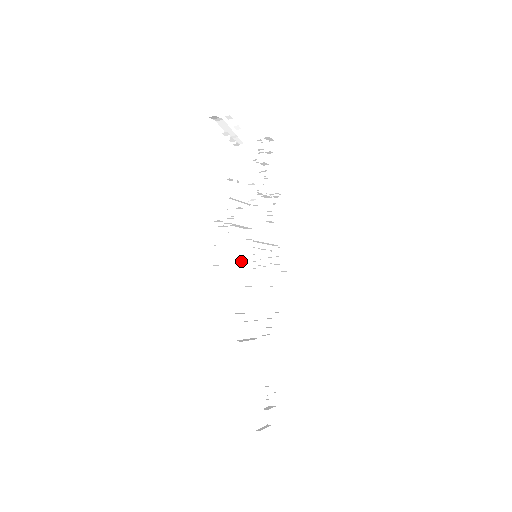
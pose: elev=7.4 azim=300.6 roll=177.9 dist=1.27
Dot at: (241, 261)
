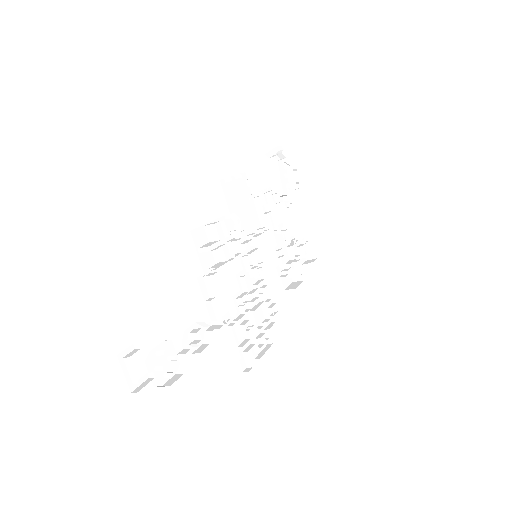
Dot at: (243, 229)
